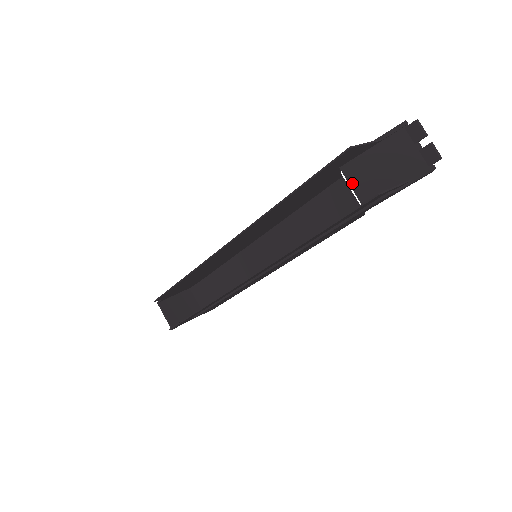
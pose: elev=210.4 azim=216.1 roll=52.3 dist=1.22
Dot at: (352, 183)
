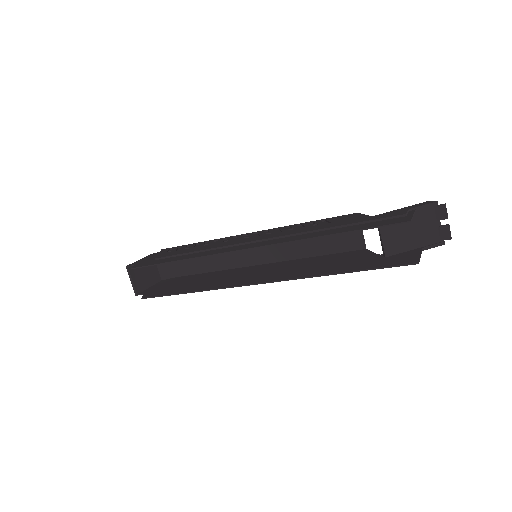
Dot at: (383, 236)
